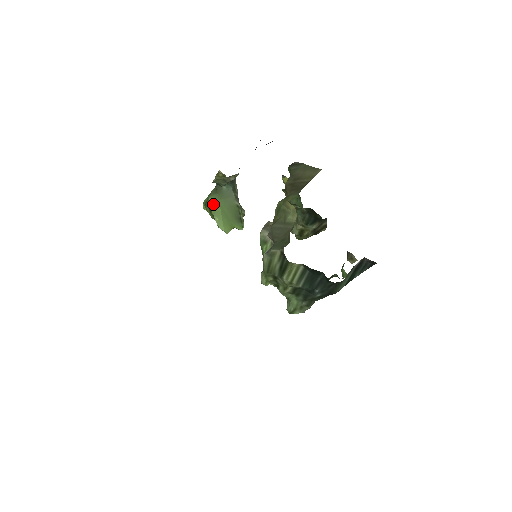
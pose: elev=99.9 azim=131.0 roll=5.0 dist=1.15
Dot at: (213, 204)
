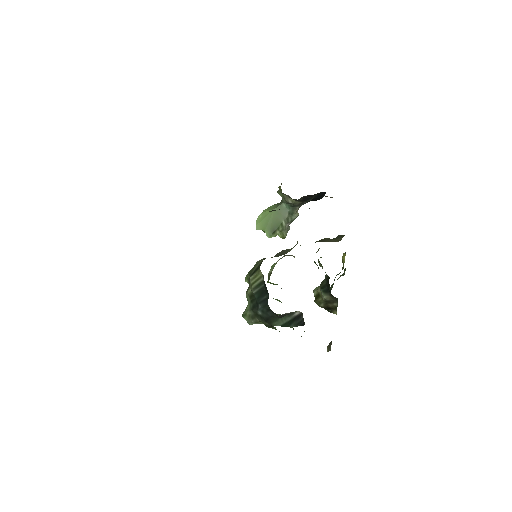
Dot at: (269, 208)
